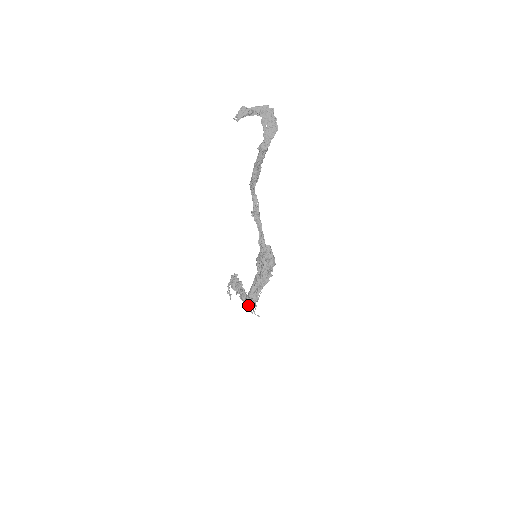
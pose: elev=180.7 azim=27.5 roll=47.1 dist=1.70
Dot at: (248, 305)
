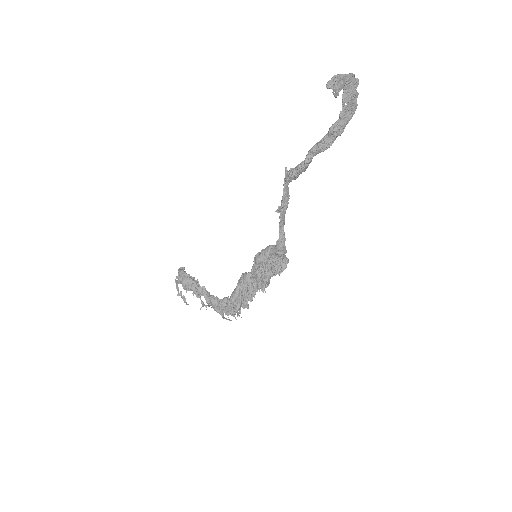
Dot at: (225, 311)
